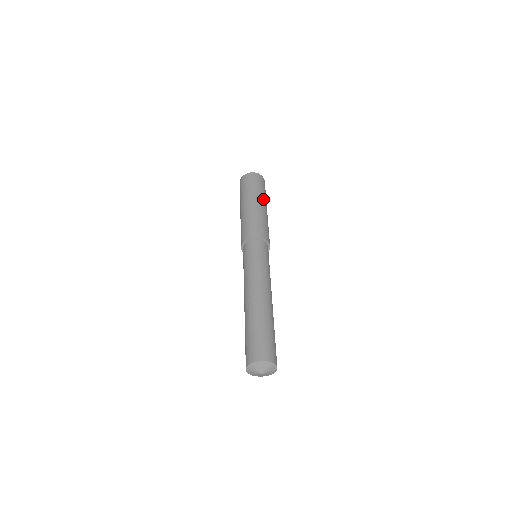
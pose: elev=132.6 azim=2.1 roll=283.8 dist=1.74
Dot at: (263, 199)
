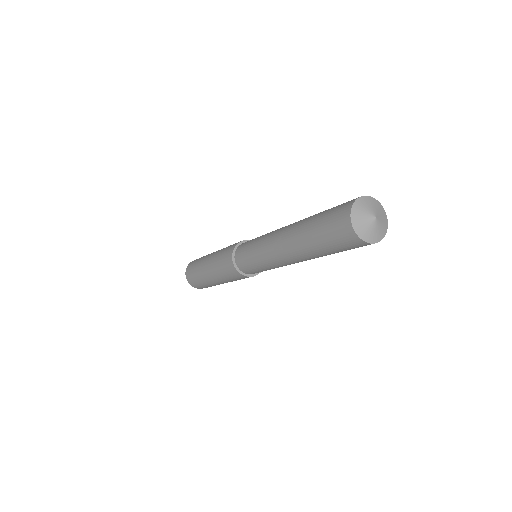
Dot at: occluded
